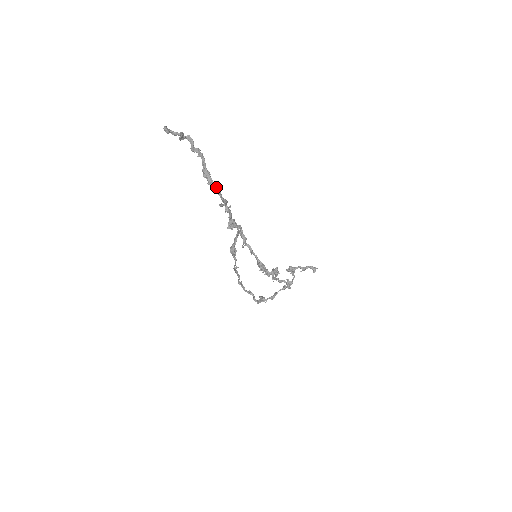
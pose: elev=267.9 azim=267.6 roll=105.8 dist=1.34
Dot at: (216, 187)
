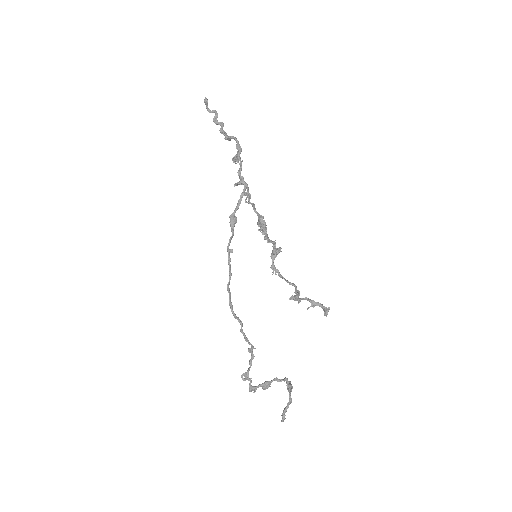
Dot at: (234, 138)
